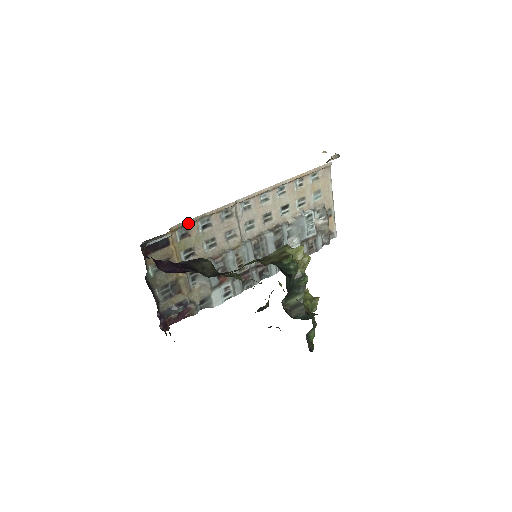
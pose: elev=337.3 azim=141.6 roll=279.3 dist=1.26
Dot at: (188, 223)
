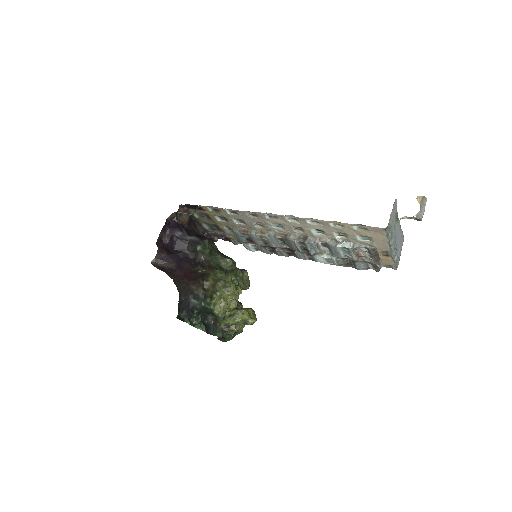
Dot at: (214, 207)
